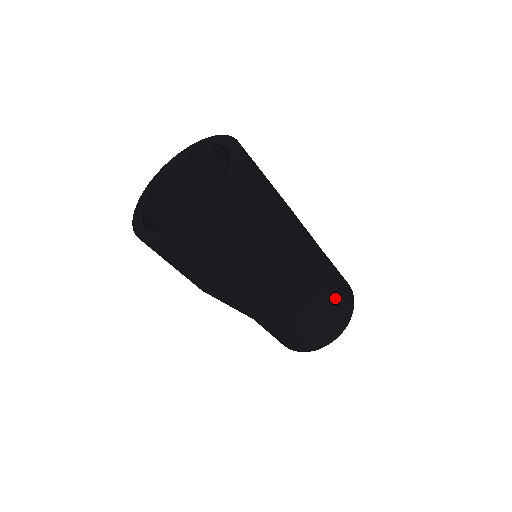
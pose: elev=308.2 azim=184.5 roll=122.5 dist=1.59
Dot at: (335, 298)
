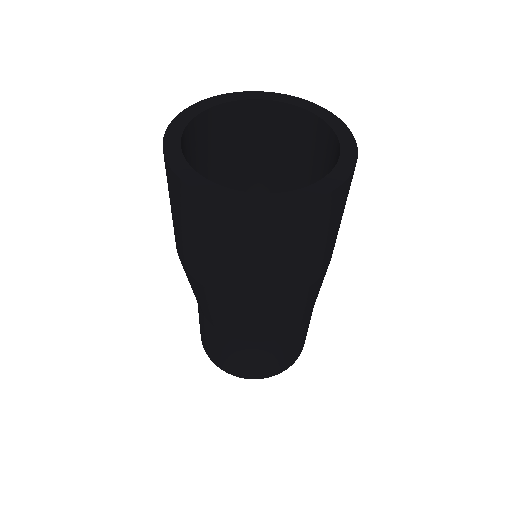
Dot at: occluded
